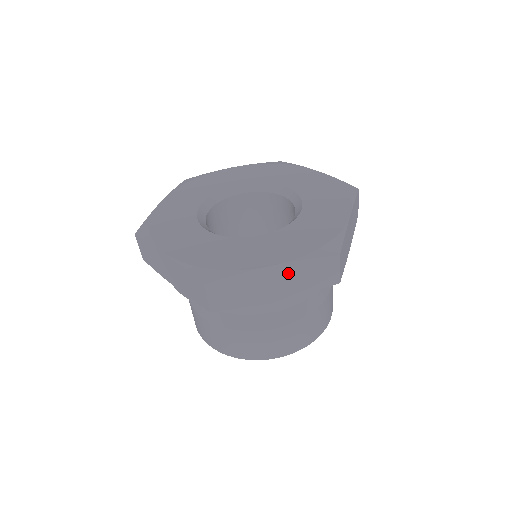
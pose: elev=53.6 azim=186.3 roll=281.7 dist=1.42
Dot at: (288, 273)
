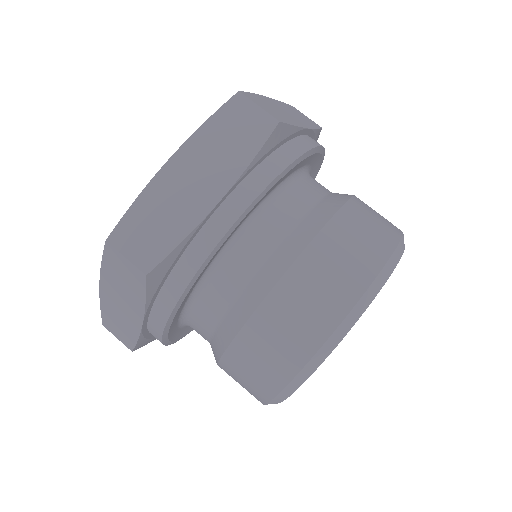
Dot at: (283, 107)
